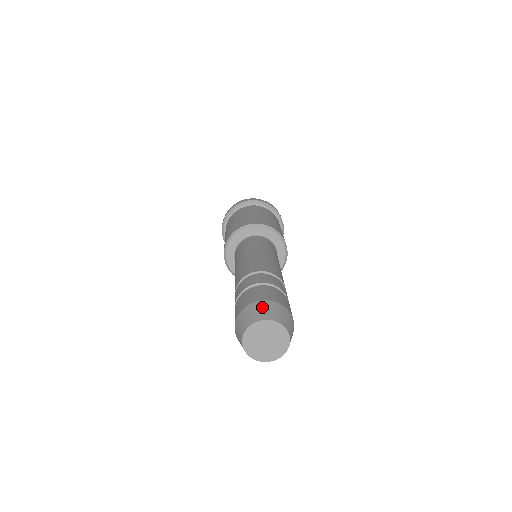
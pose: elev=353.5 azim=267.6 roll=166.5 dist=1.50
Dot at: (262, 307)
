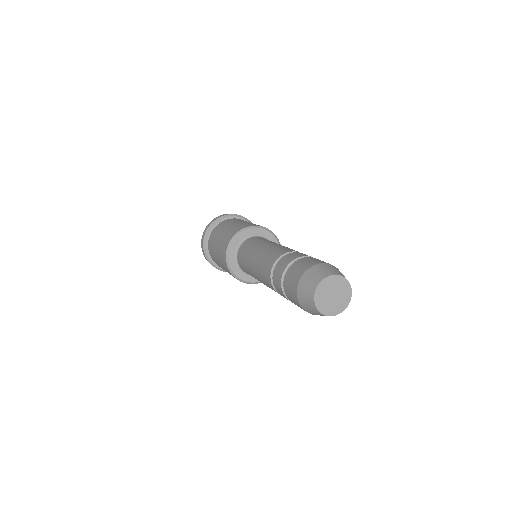
Dot at: (322, 267)
